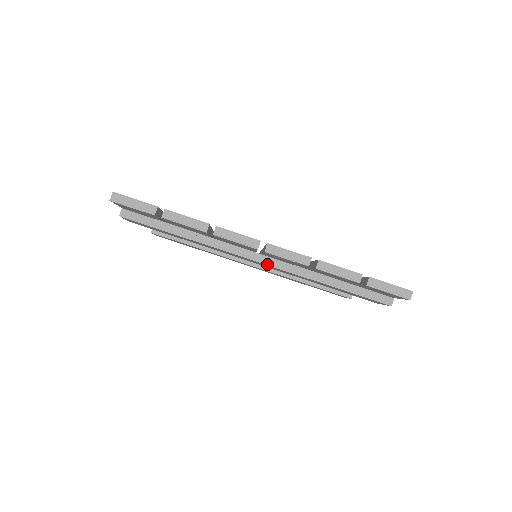
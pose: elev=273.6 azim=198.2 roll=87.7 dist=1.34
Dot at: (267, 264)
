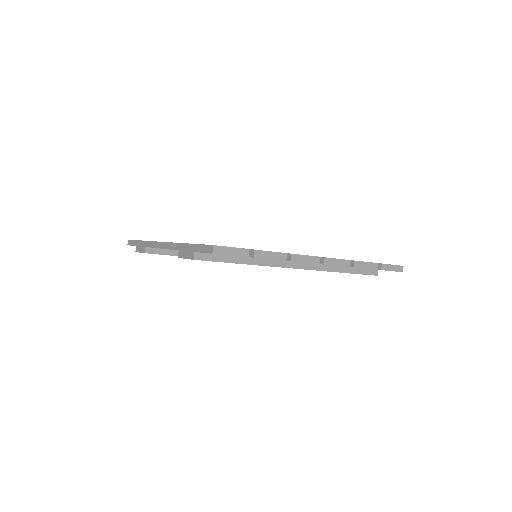
Dot at: (305, 269)
